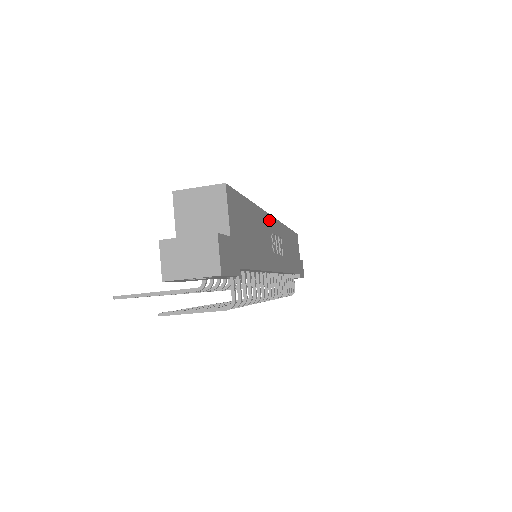
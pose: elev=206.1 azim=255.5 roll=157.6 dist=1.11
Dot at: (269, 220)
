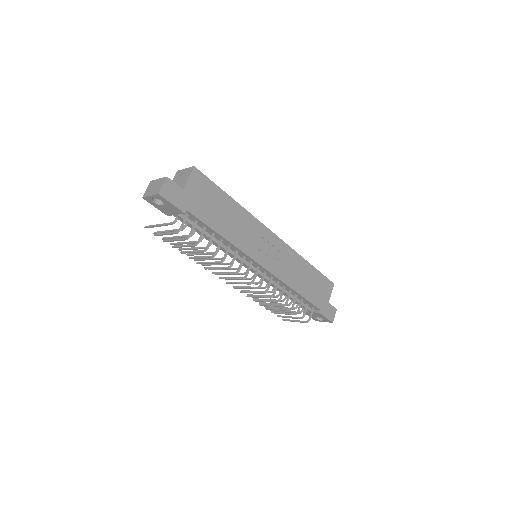
Dot at: (261, 228)
